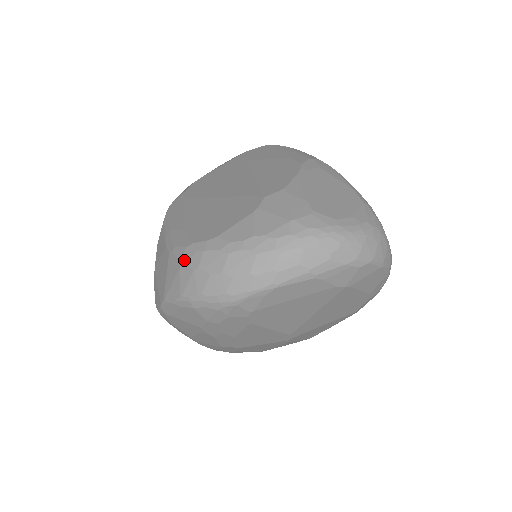
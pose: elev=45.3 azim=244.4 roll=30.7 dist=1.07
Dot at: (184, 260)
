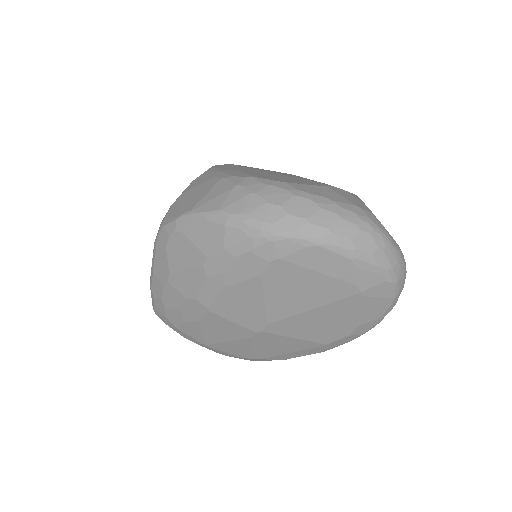
Dot at: (242, 184)
